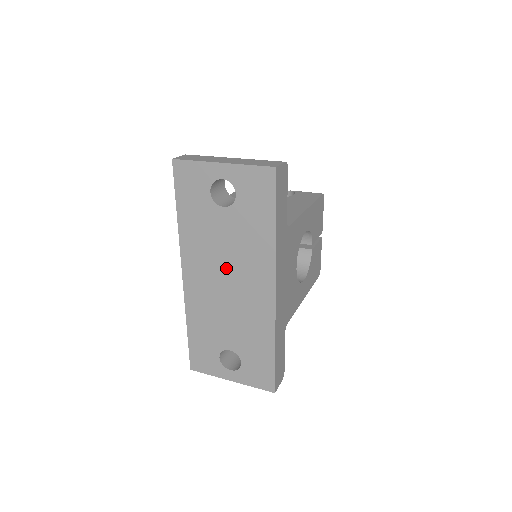
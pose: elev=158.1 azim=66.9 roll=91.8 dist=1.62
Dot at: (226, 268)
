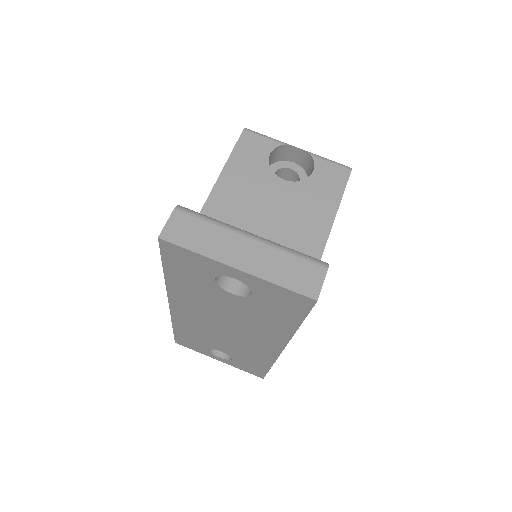
Dot at: (226, 322)
